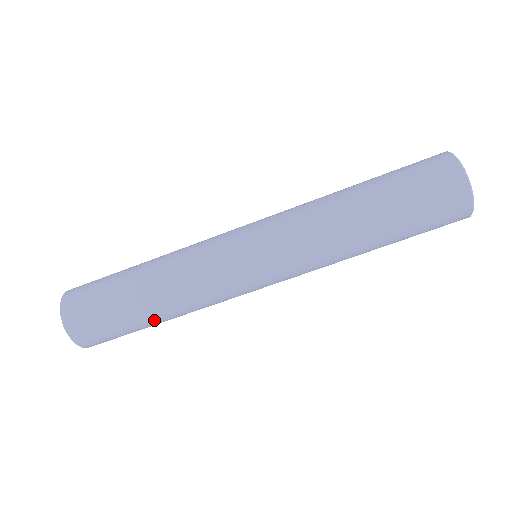
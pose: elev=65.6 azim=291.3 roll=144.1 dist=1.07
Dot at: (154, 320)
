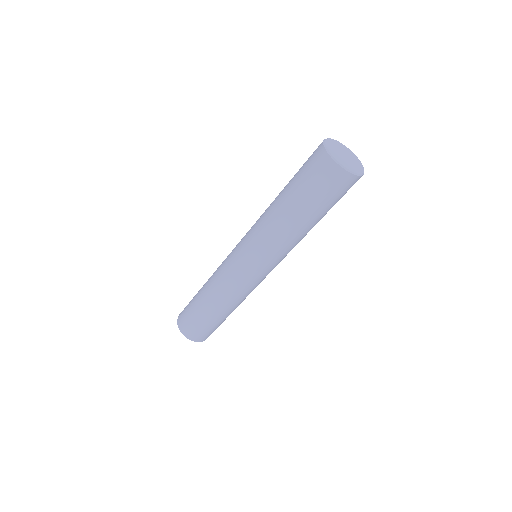
Dot at: occluded
